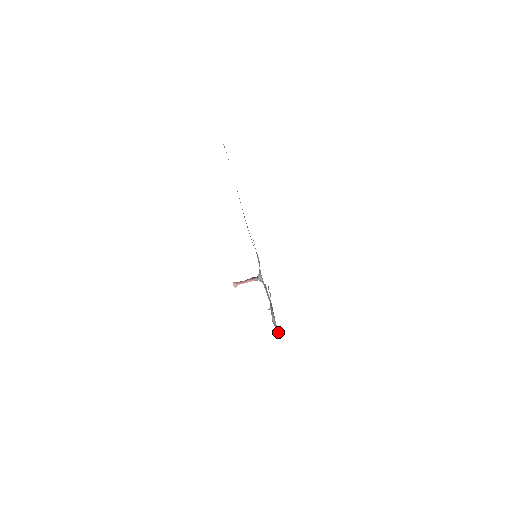
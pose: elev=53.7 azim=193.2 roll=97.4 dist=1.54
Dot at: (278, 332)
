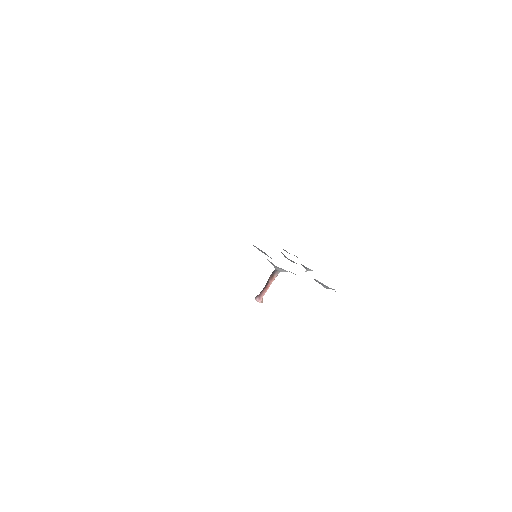
Dot at: occluded
